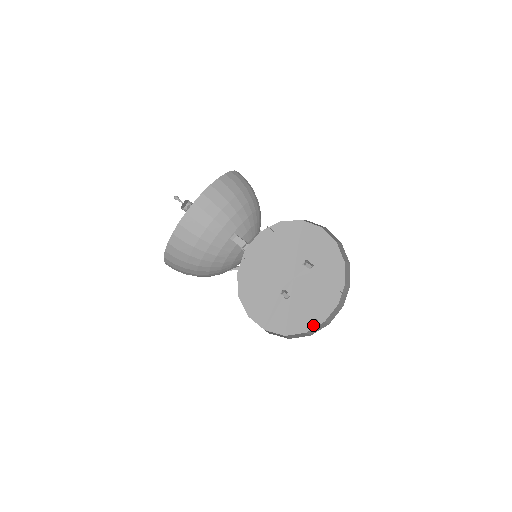
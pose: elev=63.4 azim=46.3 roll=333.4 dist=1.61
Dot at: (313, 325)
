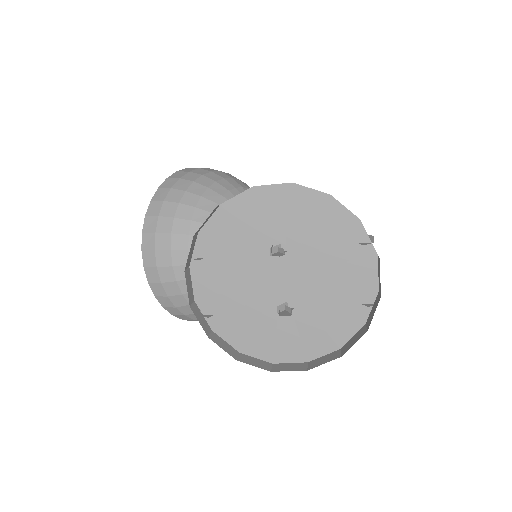
Dot at: (366, 307)
